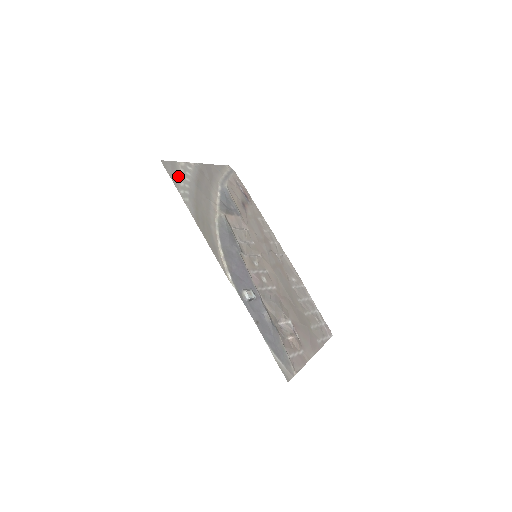
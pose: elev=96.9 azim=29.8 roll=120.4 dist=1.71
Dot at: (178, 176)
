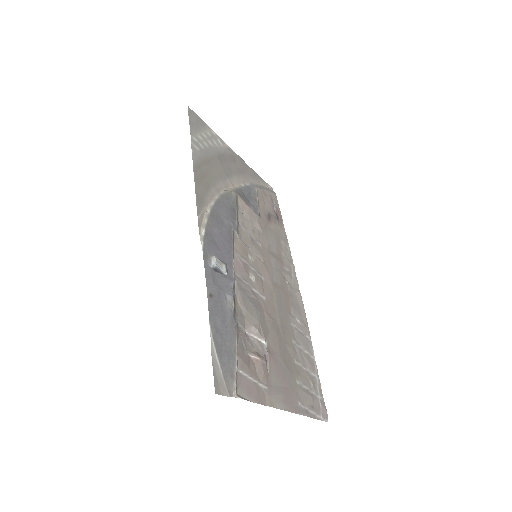
Dot at: (200, 131)
